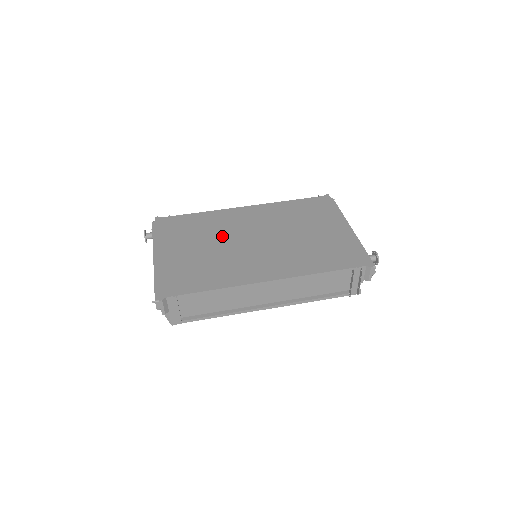
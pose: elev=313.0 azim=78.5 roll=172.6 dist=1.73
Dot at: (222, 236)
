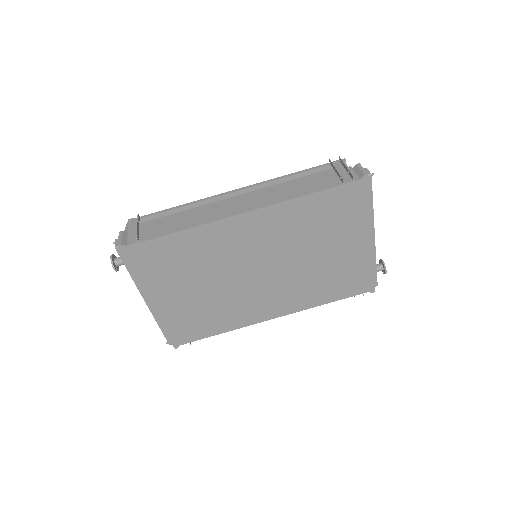
Dot at: (220, 271)
